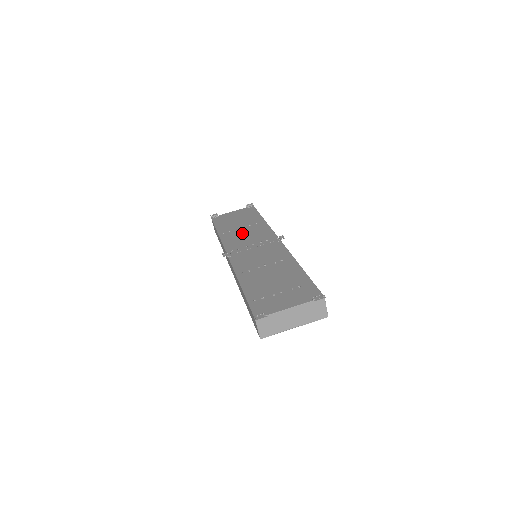
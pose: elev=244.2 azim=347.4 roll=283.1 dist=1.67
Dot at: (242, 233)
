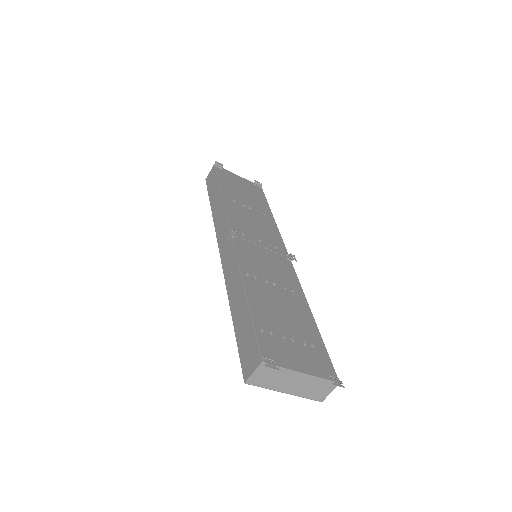
Dot at: (249, 215)
